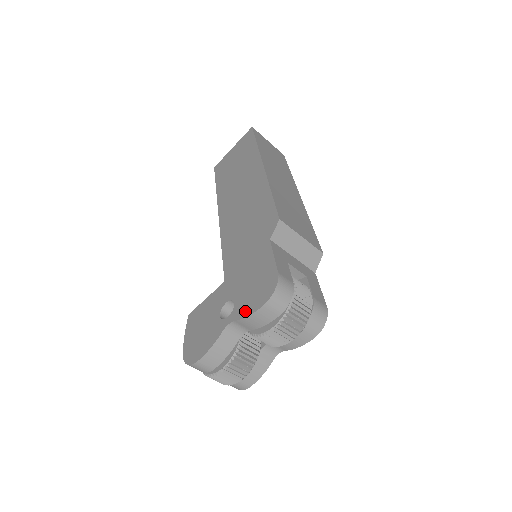
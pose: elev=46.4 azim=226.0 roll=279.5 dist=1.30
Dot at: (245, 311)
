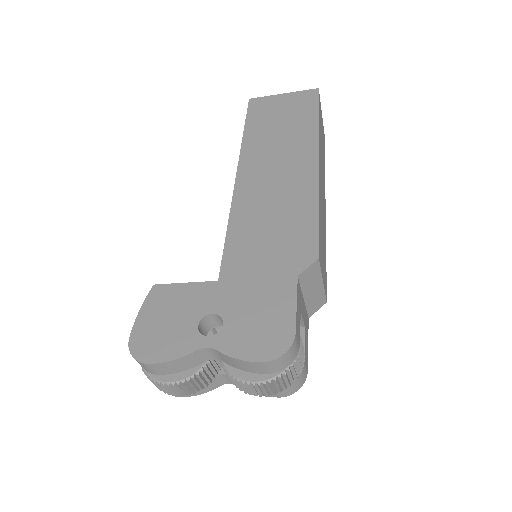
Dot at: (236, 349)
